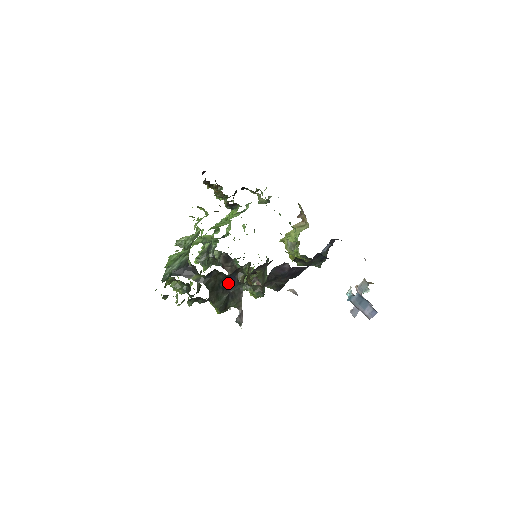
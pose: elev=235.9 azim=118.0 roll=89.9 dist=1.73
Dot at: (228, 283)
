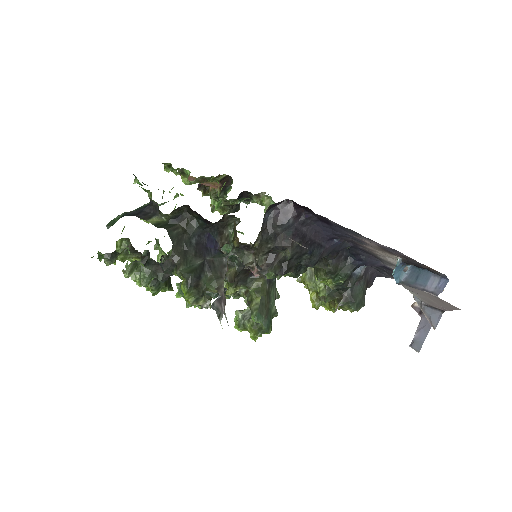
Dot at: (205, 245)
